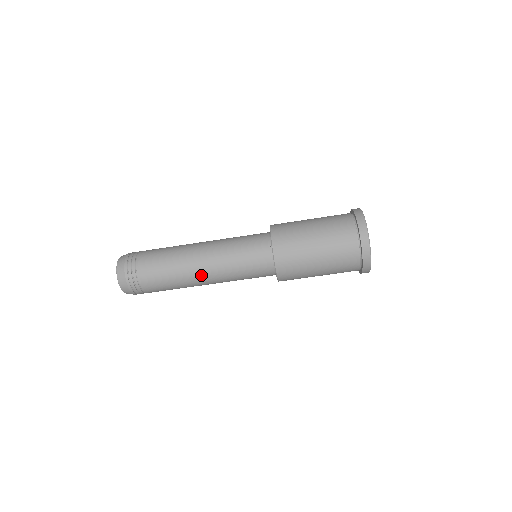
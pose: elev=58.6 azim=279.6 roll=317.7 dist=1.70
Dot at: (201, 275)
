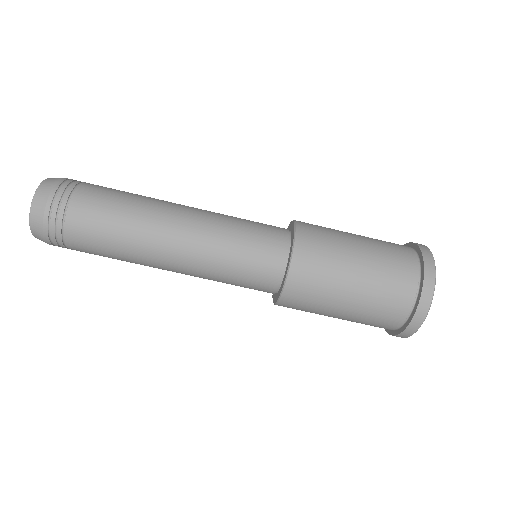
Dot at: (169, 242)
